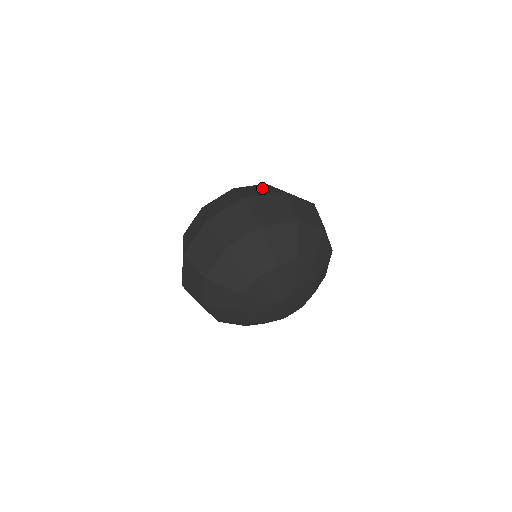
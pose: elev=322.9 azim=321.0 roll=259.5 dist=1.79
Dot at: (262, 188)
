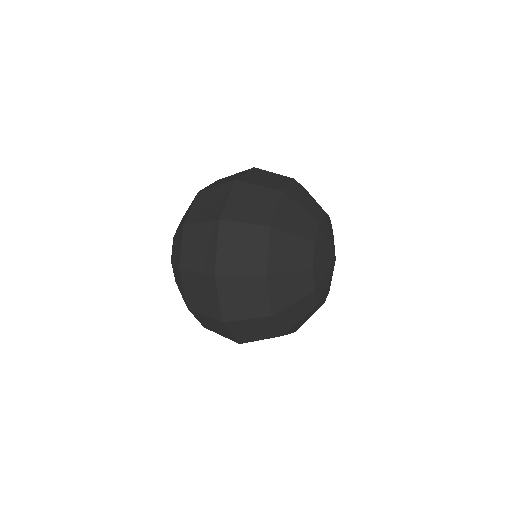
Dot at: occluded
